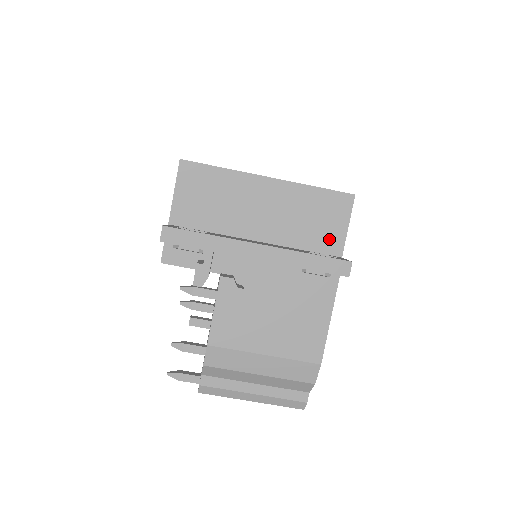
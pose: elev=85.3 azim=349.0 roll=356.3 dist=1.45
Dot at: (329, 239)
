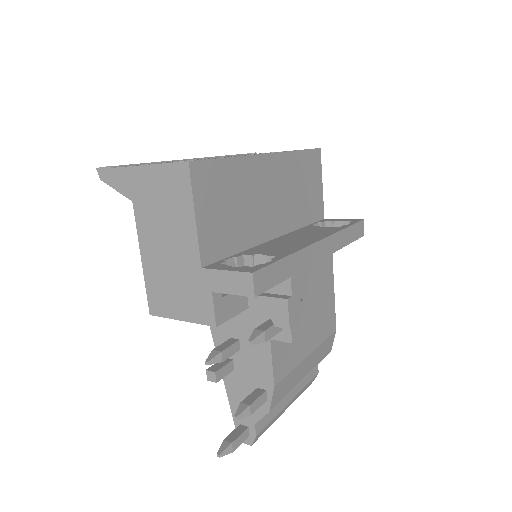
Dot at: (315, 204)
